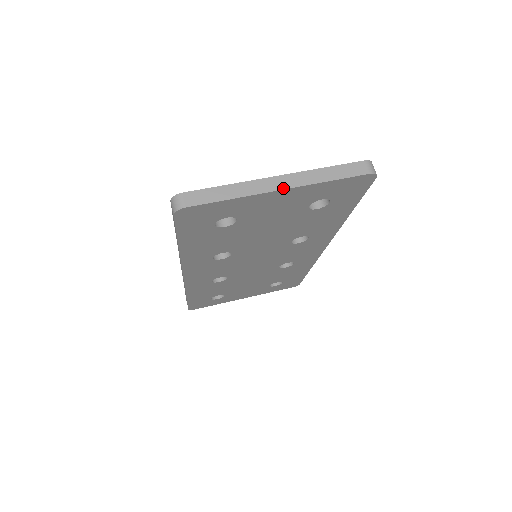
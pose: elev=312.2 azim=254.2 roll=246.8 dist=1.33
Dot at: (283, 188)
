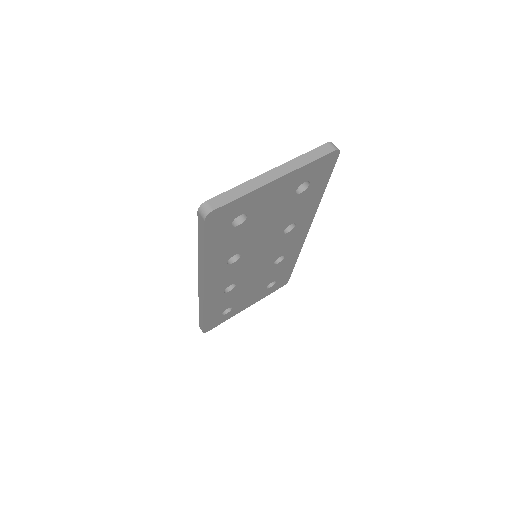
Dot at: (279, 177)
